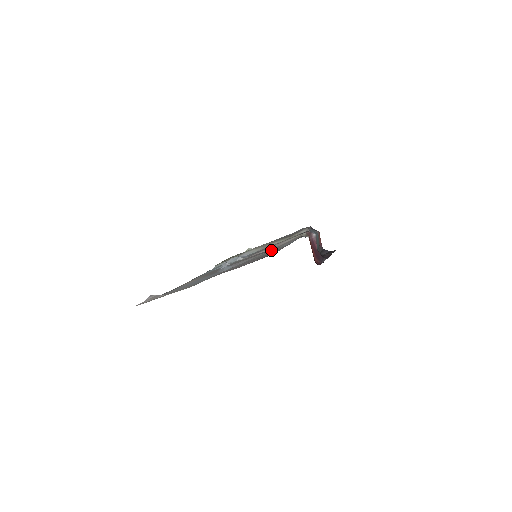
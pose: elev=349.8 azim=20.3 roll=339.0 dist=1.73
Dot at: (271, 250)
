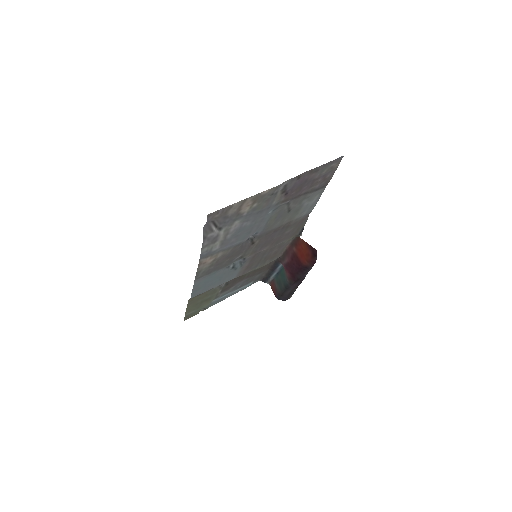
Dot at: (292, 220)
